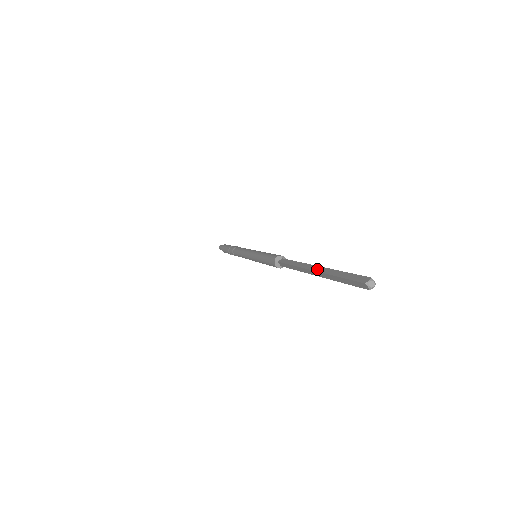
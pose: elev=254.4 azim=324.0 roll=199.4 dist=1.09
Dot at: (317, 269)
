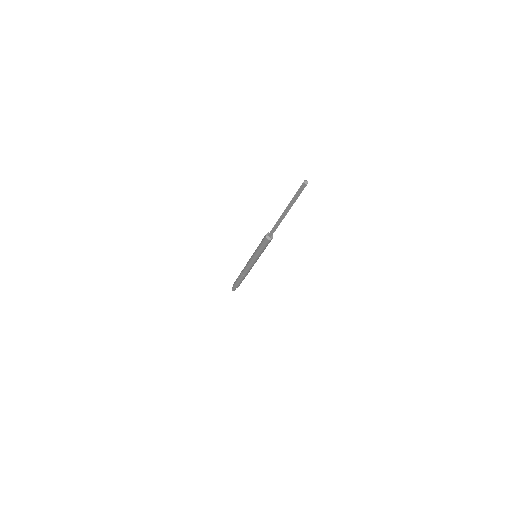
Dot at: (285, 209)
